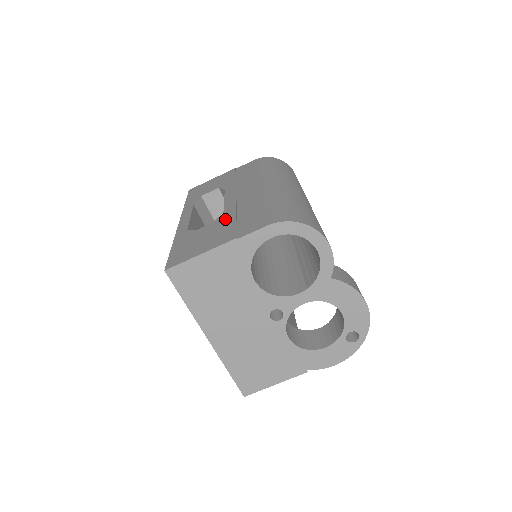
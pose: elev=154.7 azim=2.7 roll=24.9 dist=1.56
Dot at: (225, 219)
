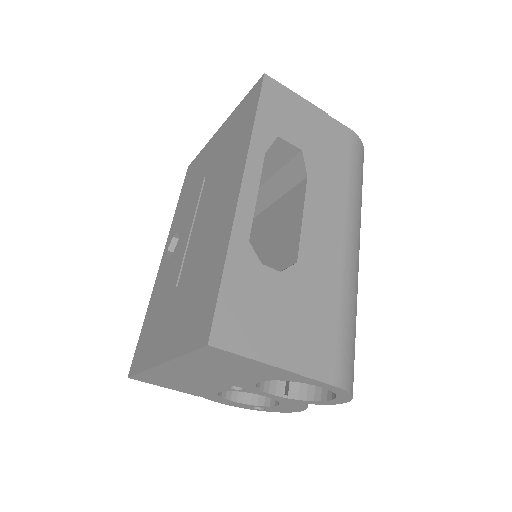
Dot at: (297, 289)
